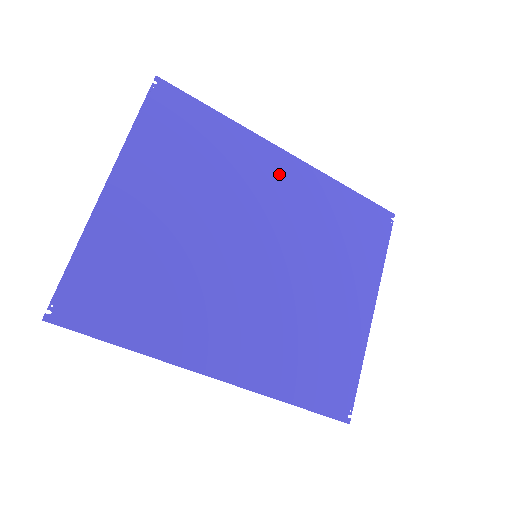
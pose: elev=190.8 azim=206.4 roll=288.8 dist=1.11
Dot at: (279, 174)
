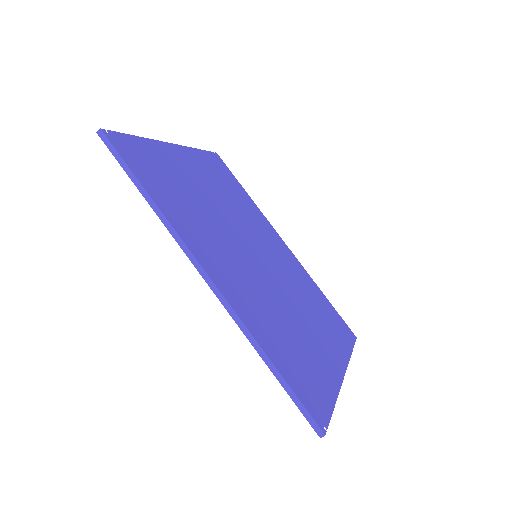
Dot at: (278, 244)
